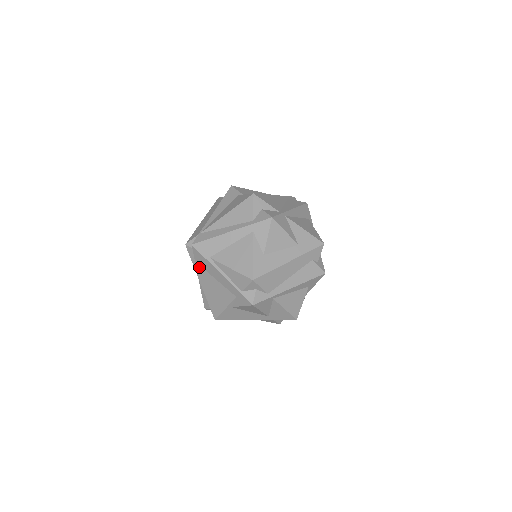
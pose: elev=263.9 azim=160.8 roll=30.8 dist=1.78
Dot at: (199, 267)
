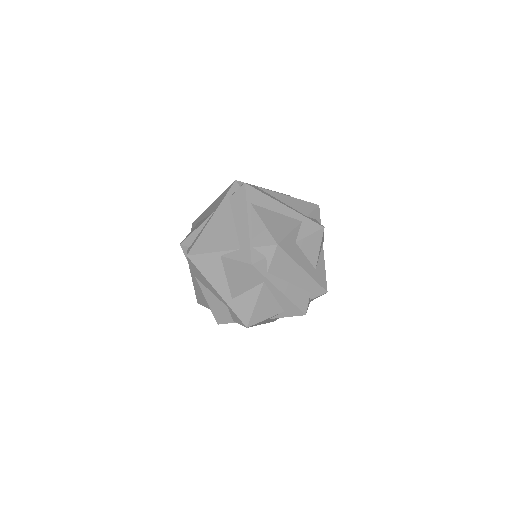
Dot at: (228, 204)
